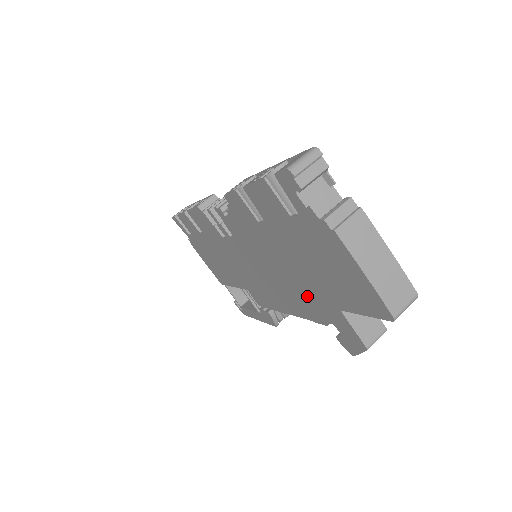
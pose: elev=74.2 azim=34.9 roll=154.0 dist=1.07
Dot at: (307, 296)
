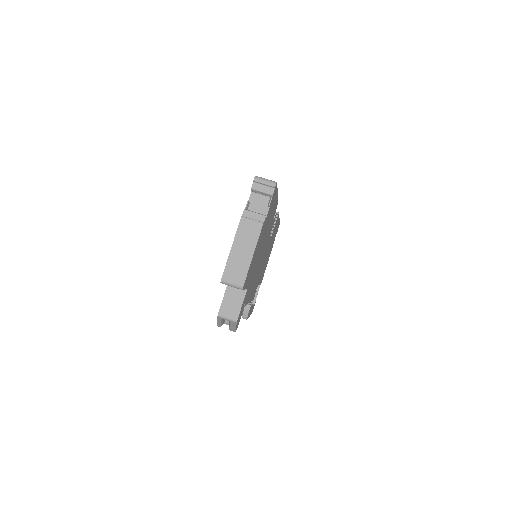
Dot at: occluded
